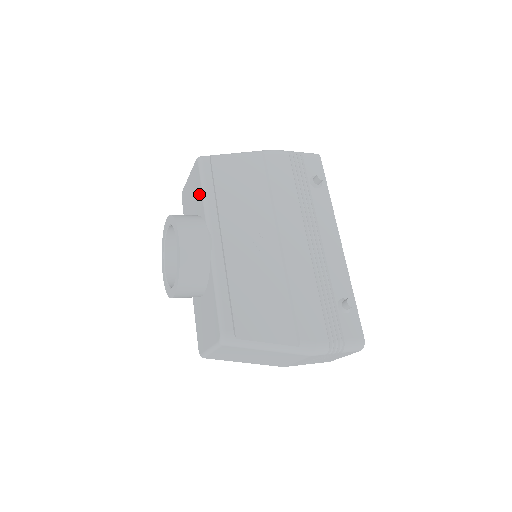
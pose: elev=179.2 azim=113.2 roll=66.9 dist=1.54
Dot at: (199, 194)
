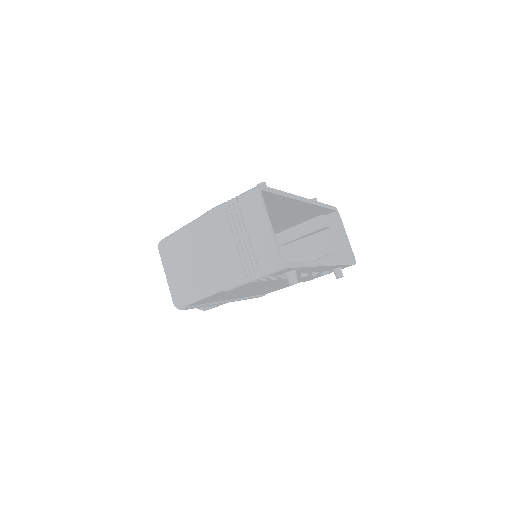
Dot at: occluded
